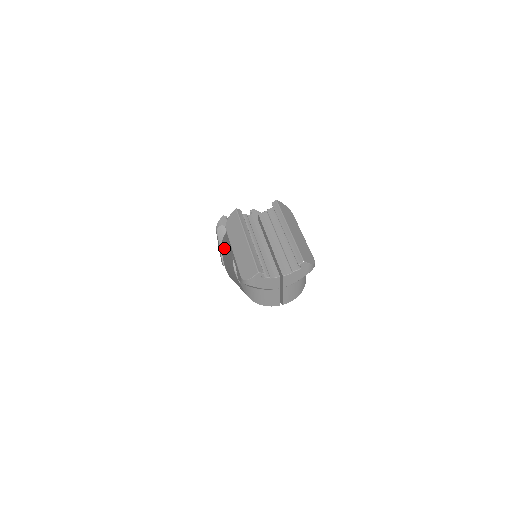
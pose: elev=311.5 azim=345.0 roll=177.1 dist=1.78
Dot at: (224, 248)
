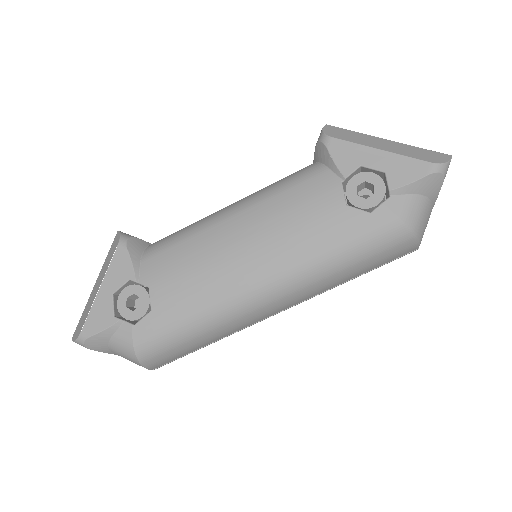
Dot at: (199, 242)
